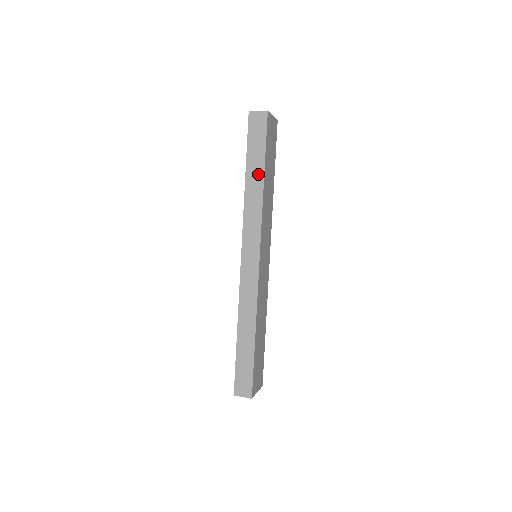
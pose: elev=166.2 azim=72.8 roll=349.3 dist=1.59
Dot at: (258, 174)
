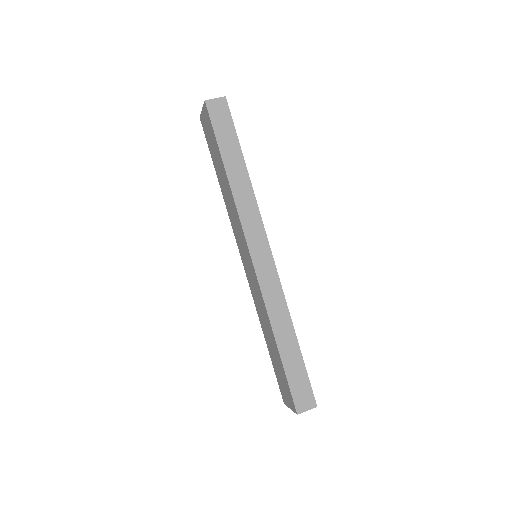
Dot at: (238, 164)
